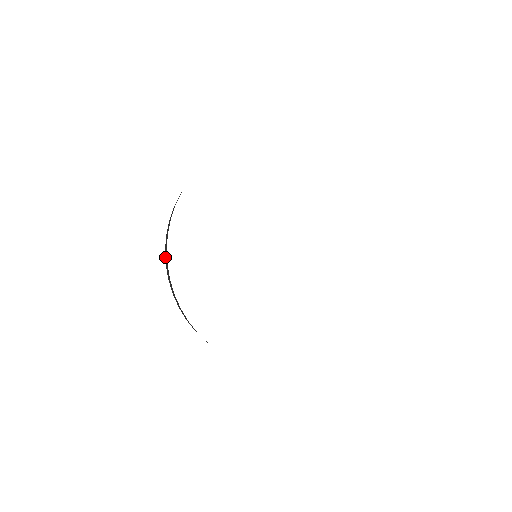
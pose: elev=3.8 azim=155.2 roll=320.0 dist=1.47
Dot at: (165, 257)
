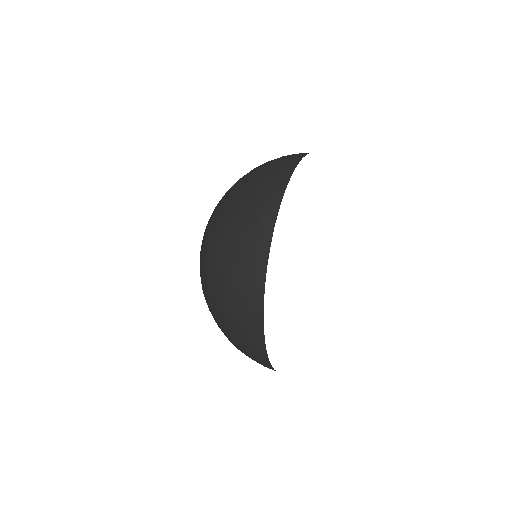
Dot at: (252, 269)
